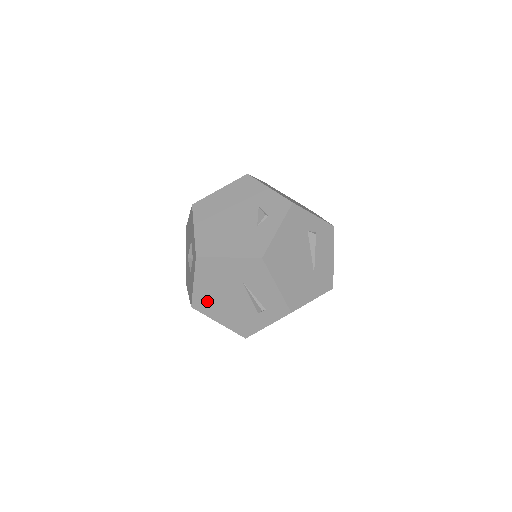
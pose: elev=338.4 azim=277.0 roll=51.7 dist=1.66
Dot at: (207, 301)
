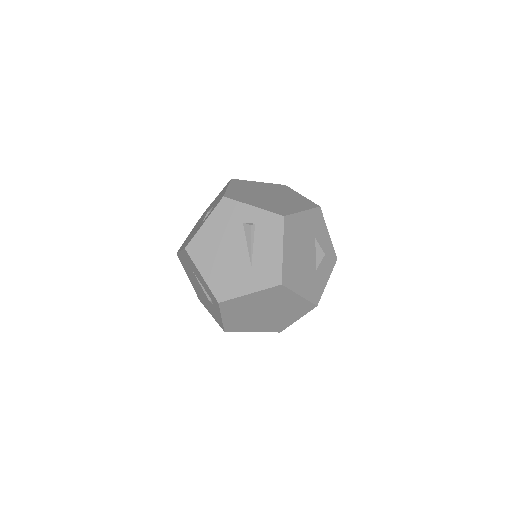
Dot at: occluded
